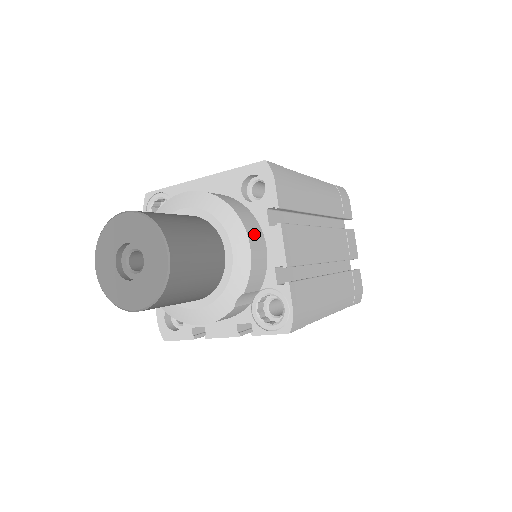
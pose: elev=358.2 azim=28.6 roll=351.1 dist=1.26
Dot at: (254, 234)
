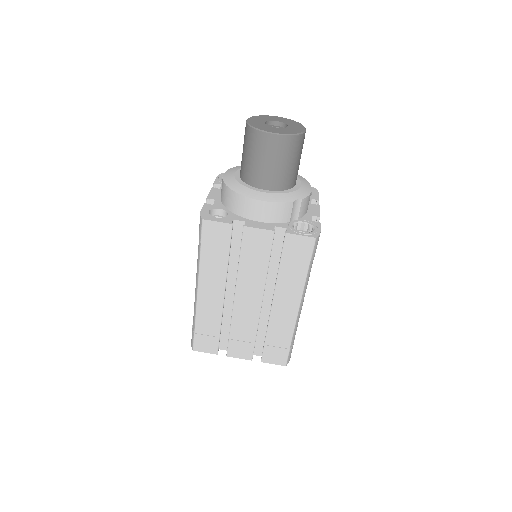
Dot at: occluded
